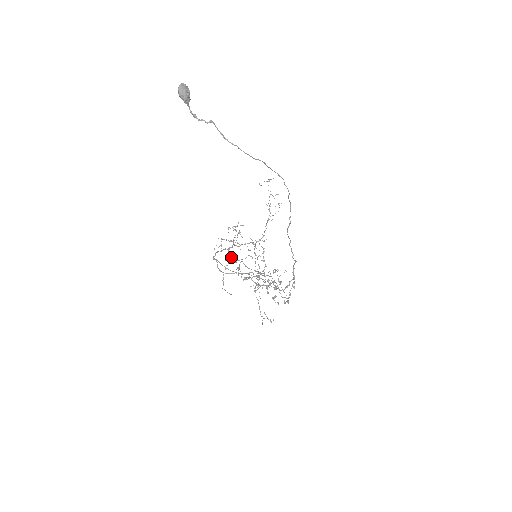
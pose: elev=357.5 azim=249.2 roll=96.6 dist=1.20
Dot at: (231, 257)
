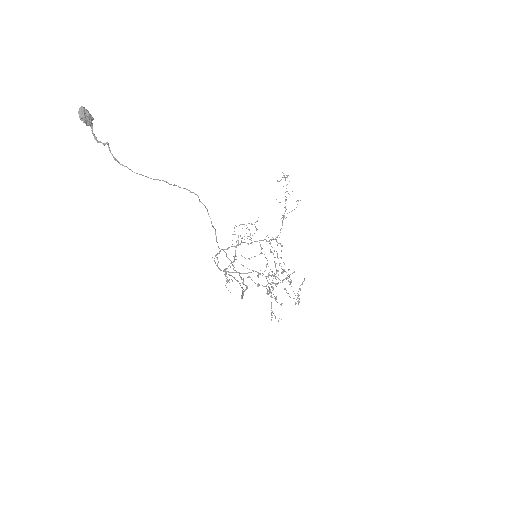
Dot at: occluded
